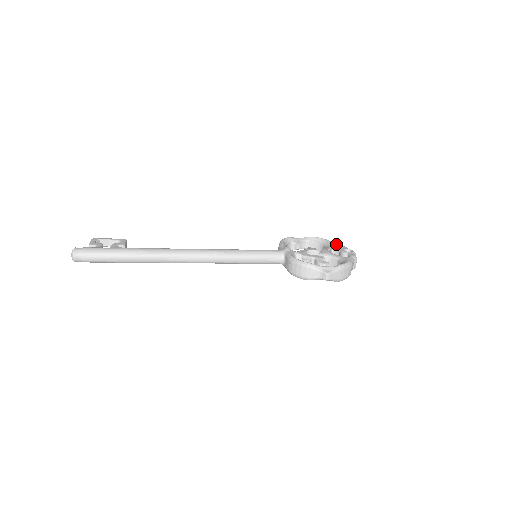
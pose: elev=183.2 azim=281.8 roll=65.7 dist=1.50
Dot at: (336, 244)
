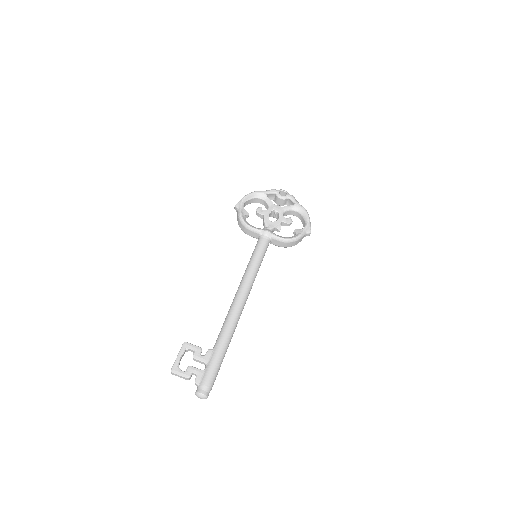
Dot at: (268, 192)
